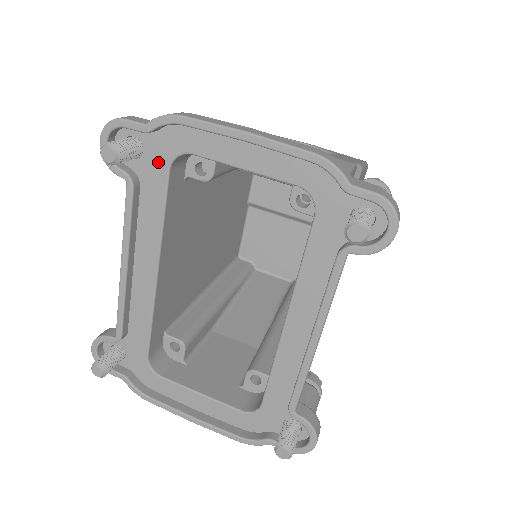
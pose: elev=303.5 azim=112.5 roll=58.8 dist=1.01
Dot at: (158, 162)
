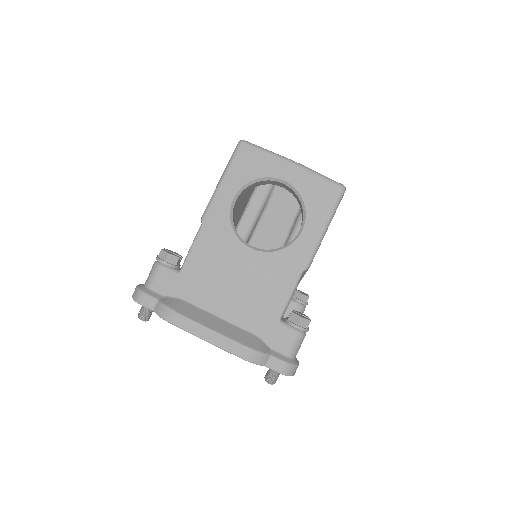
Dot at: occluded
